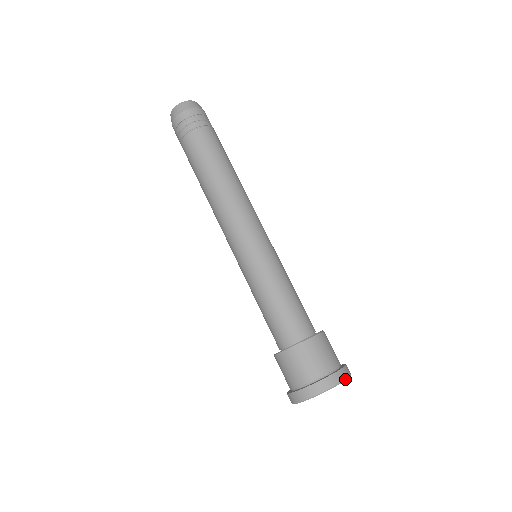
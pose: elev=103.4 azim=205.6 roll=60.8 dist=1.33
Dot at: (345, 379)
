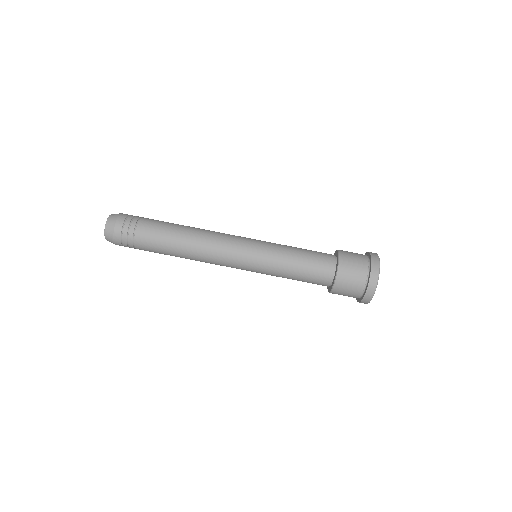
Dot at: occluded
